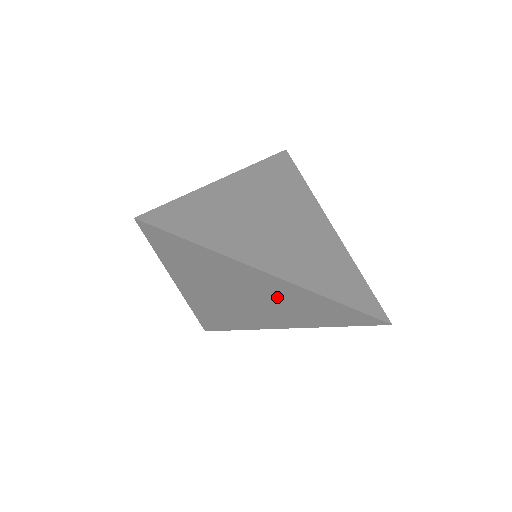
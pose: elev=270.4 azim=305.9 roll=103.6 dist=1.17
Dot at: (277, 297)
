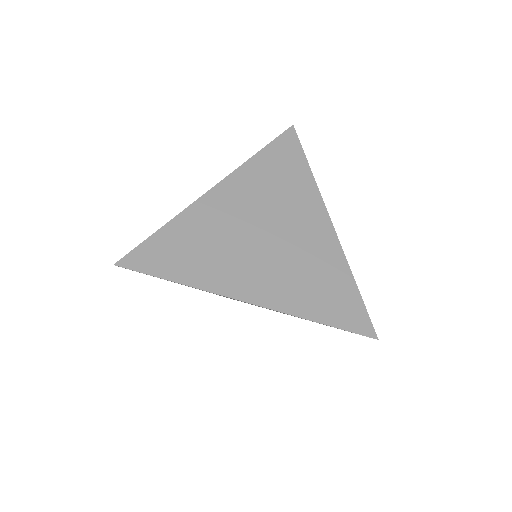
Dot at: occluded
